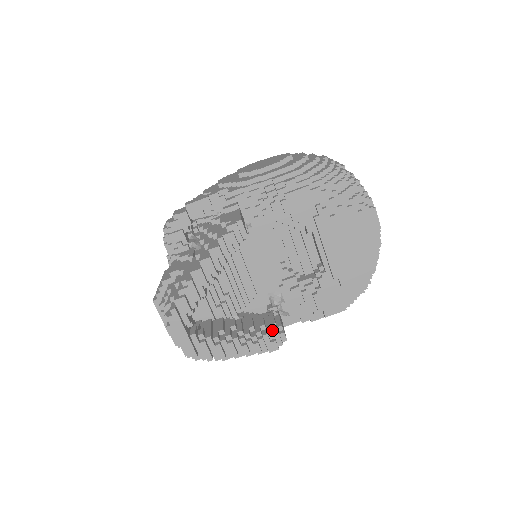
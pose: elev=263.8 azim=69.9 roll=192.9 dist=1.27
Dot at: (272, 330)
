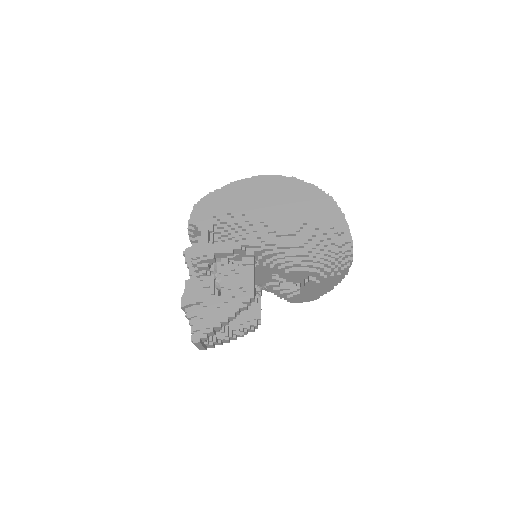
Dot at: (254, 322)
